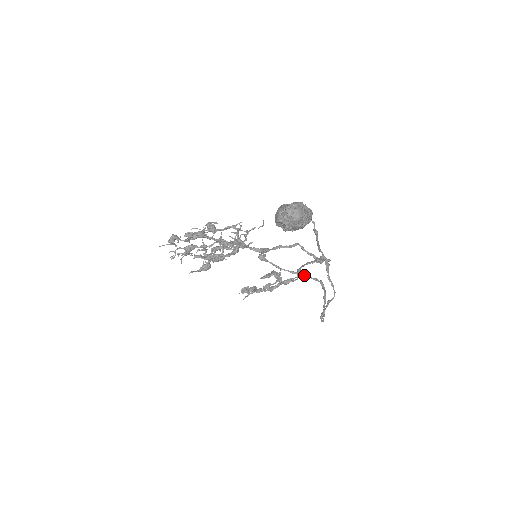
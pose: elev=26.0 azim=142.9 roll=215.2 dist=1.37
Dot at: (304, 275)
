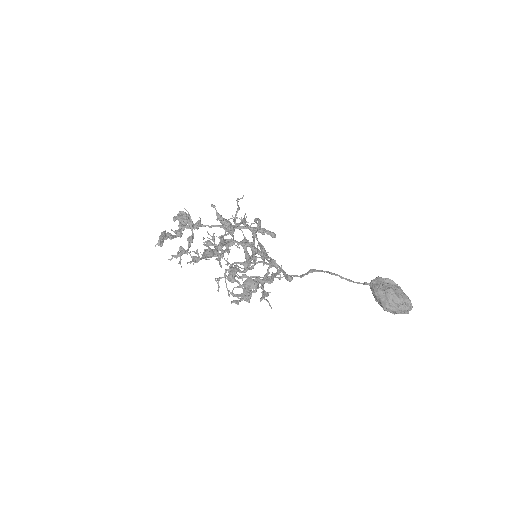
Dot at: (285, 272)
